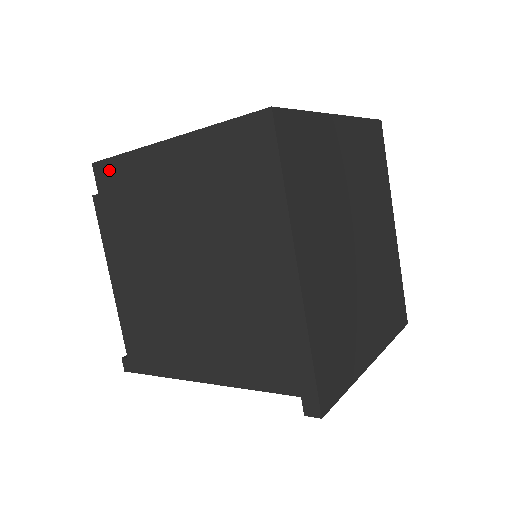
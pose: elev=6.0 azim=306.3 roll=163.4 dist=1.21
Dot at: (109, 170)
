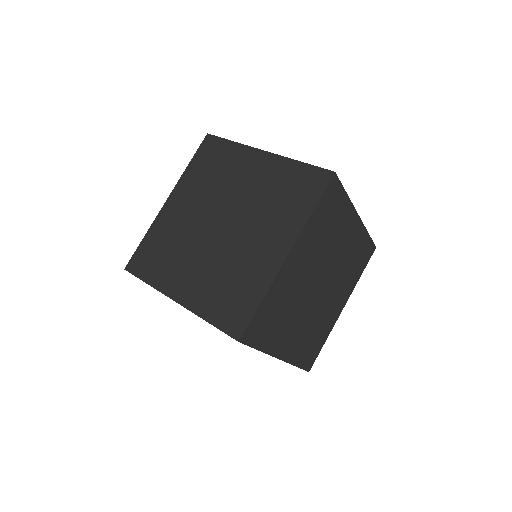
Dot at: occluded
